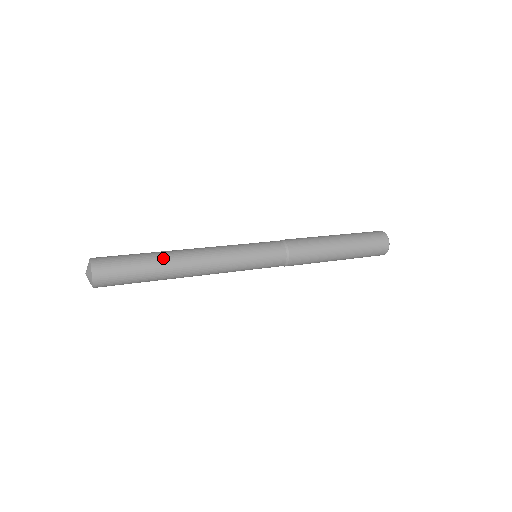
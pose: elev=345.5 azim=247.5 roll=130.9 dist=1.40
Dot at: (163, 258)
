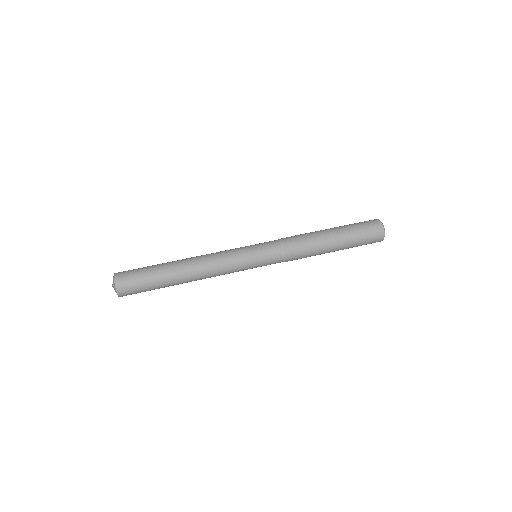
Dot at: (175, 281)
